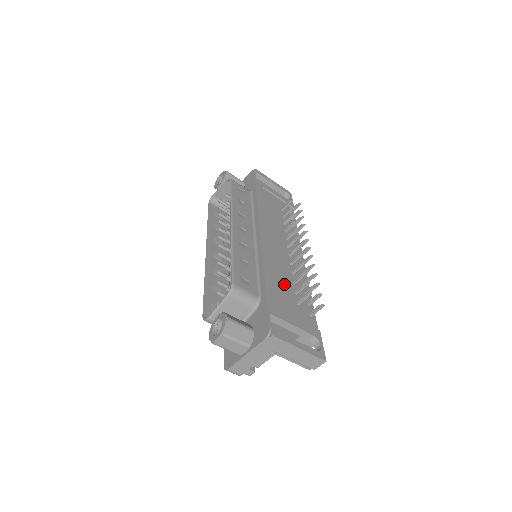
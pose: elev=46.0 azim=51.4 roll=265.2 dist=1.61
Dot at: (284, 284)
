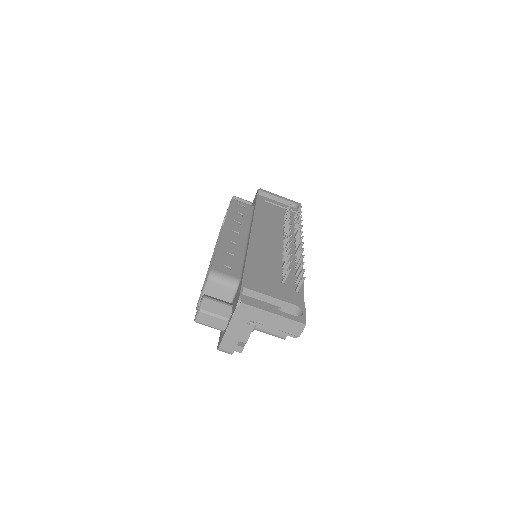
Dot at: (270, 268)
